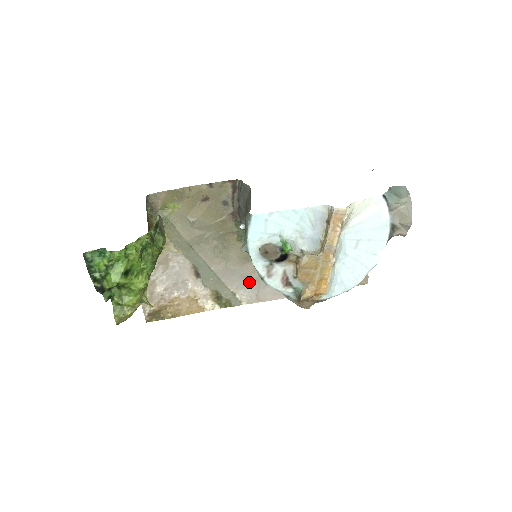
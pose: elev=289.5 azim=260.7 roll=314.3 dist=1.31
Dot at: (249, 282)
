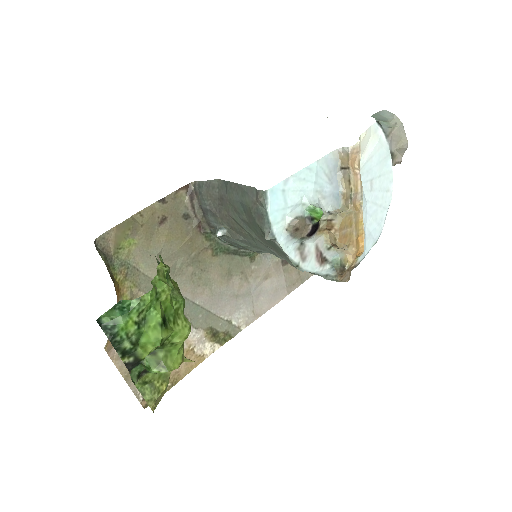
Dot at: (240, 300)
